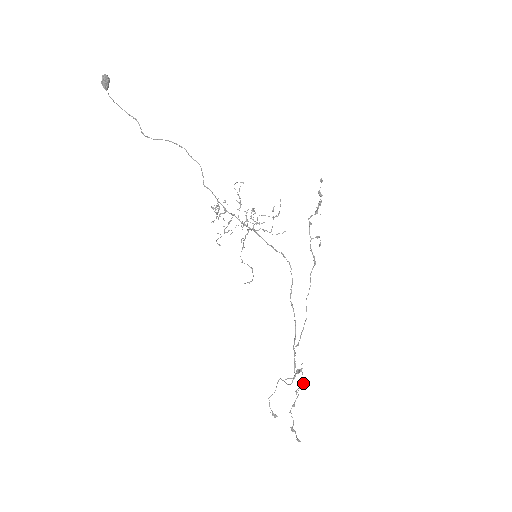
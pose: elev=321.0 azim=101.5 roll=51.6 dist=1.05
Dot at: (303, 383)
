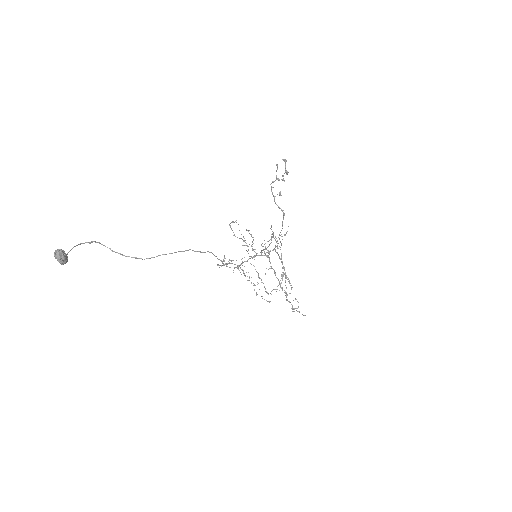
Dot at: occluded
